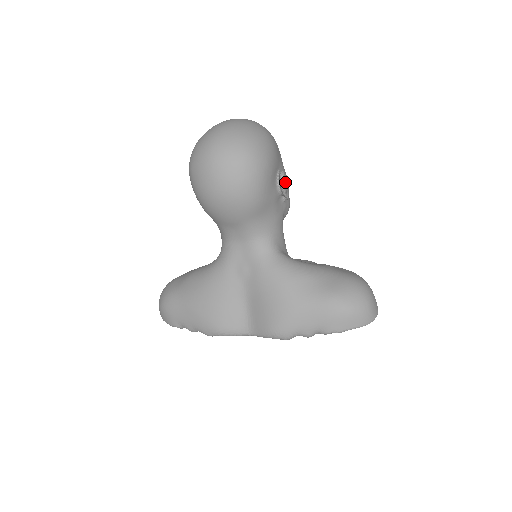
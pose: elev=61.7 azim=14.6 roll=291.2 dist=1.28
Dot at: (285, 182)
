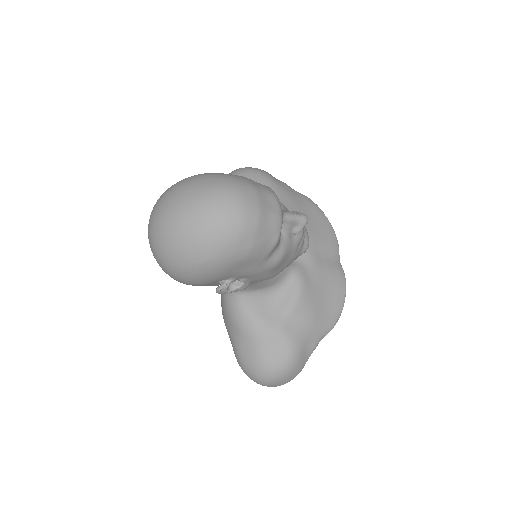
Dot at: (252, 277)
